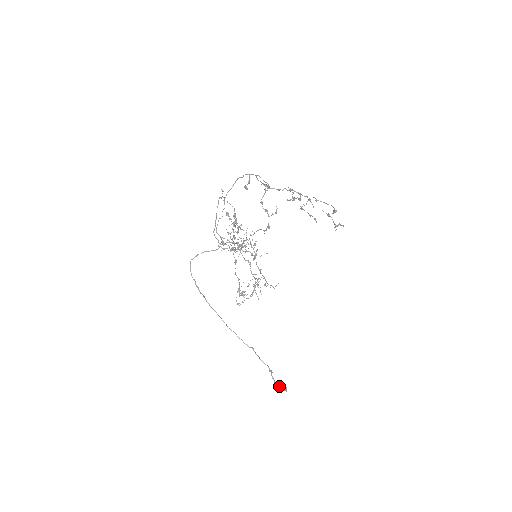
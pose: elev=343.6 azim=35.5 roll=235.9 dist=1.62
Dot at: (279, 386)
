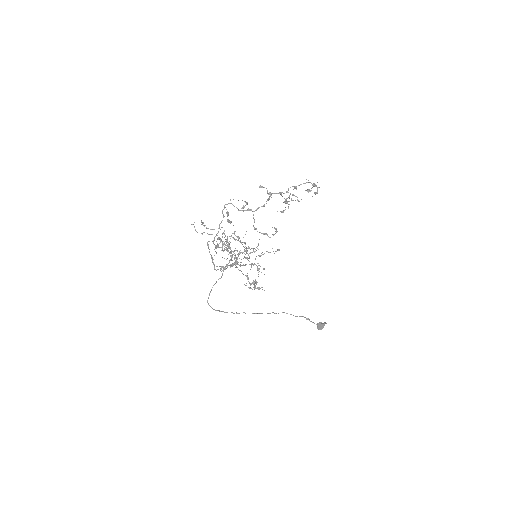
Dot at: (321, 325)
